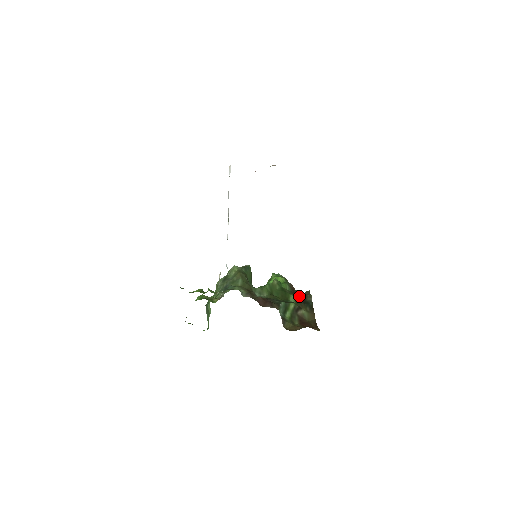
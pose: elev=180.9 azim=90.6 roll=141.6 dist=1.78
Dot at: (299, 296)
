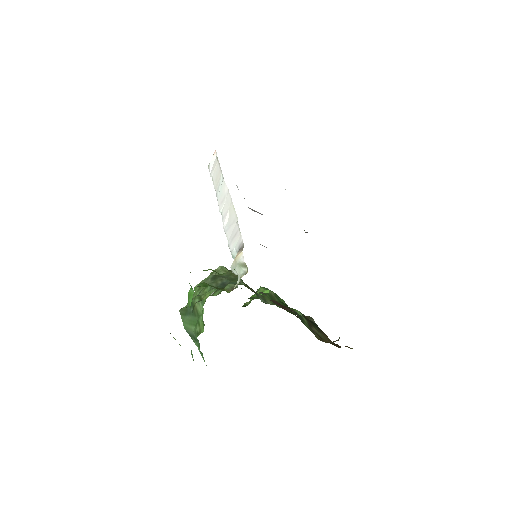
Dot at: occluded
